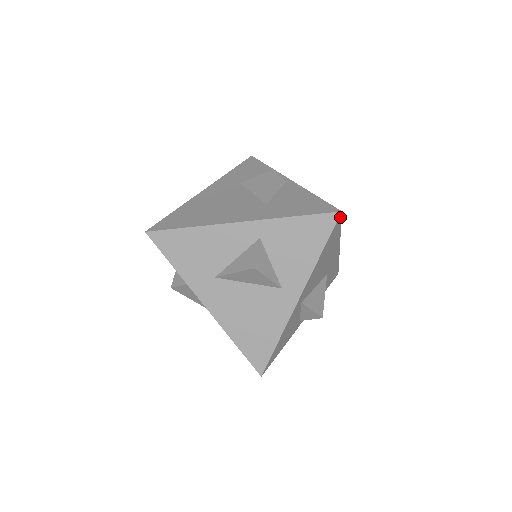
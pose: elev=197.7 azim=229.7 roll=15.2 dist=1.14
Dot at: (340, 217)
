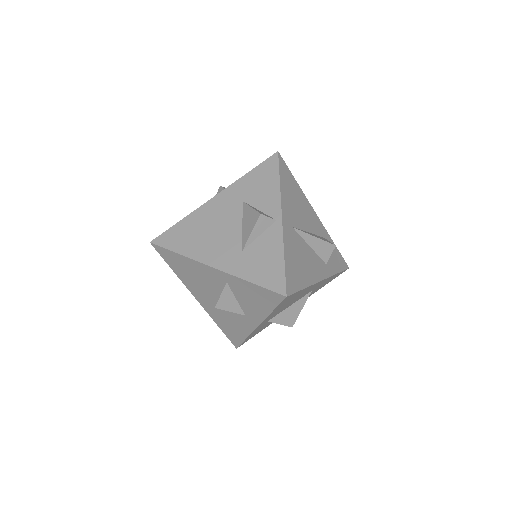
Dot at: (289, 296)
